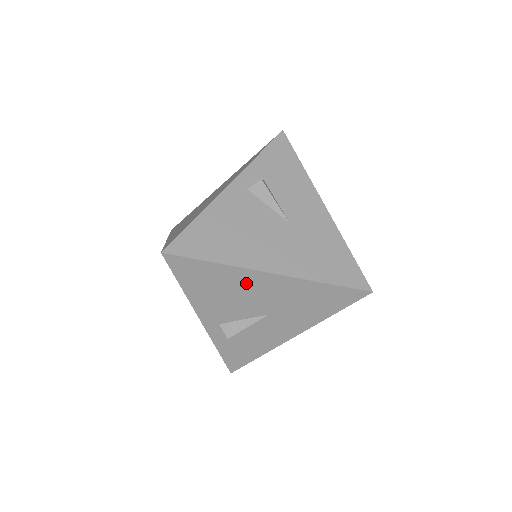
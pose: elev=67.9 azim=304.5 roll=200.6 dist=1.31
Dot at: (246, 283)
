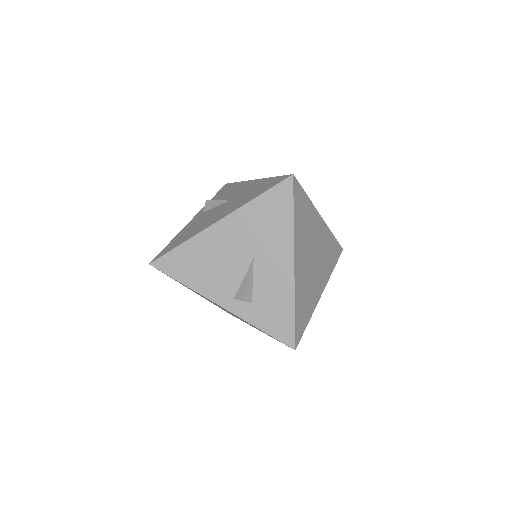
Dot at: (213, 243)
